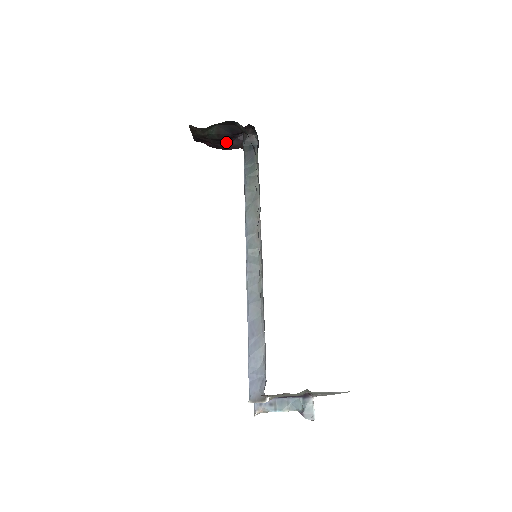
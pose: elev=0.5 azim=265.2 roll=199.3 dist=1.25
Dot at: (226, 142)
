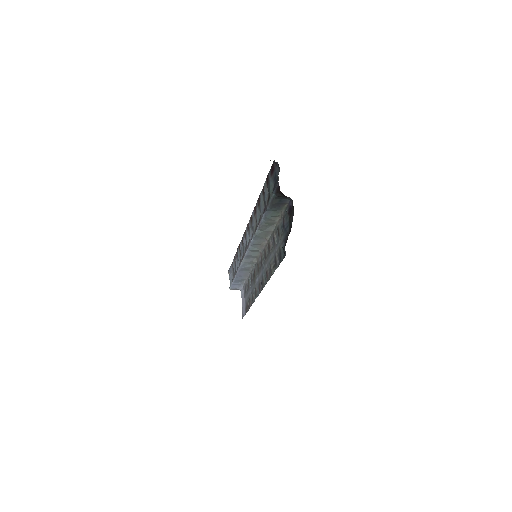
Dot at: occluded
